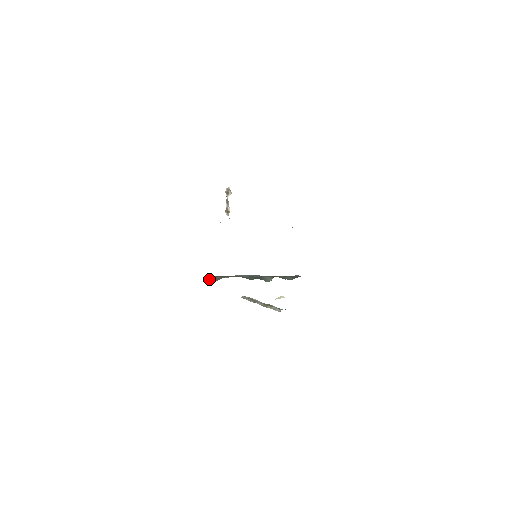
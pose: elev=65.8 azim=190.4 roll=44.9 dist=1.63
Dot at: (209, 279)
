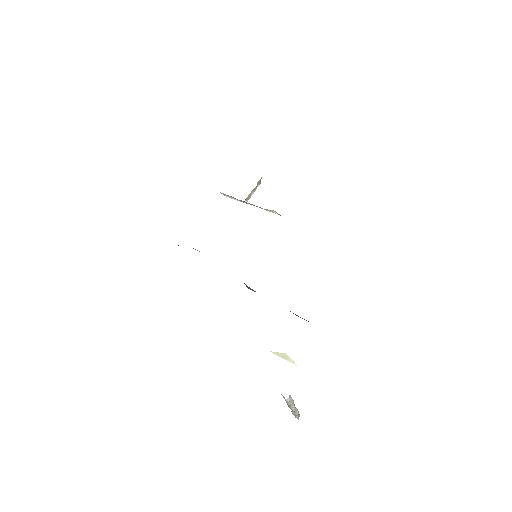
Dot at: occluded
